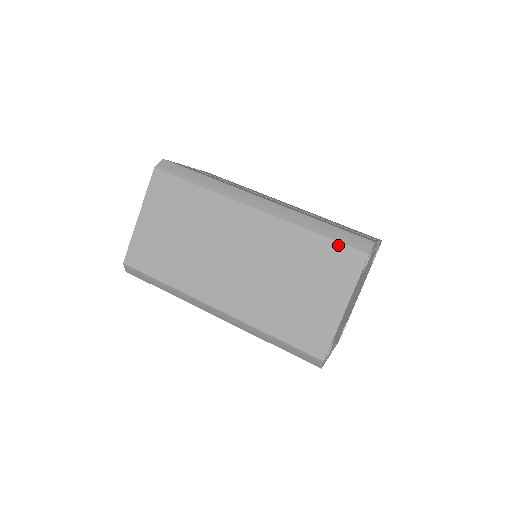
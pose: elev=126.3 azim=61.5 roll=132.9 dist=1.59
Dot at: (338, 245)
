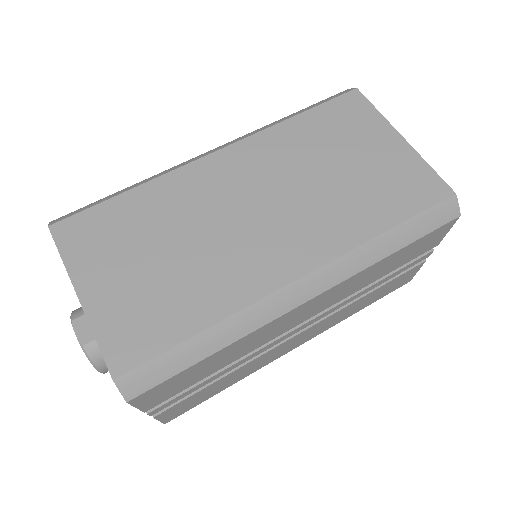
Dot at: (327, 105)
